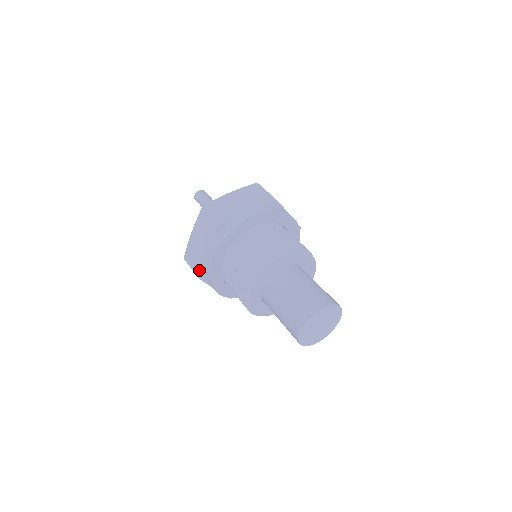
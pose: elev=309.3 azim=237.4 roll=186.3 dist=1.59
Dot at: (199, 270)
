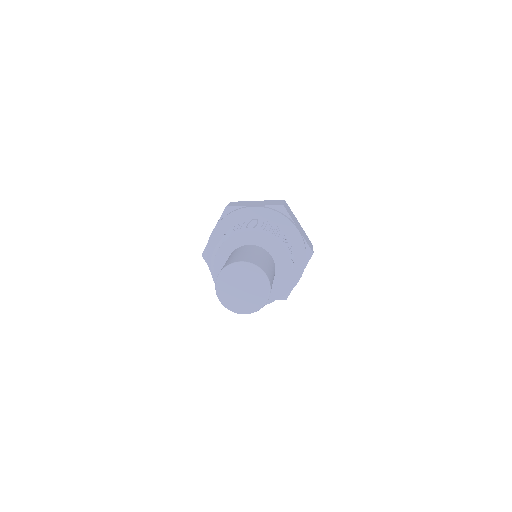
Dot at: (205, 249)
